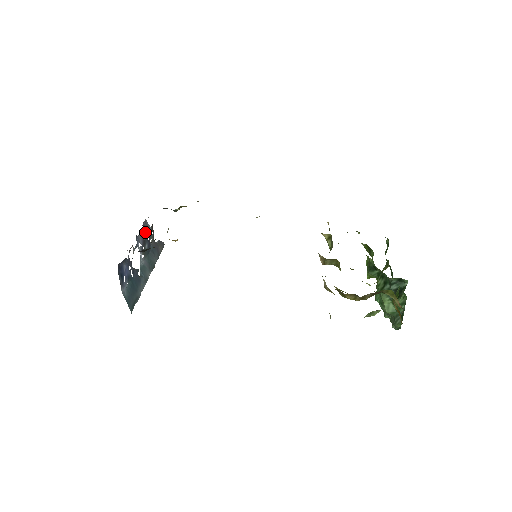
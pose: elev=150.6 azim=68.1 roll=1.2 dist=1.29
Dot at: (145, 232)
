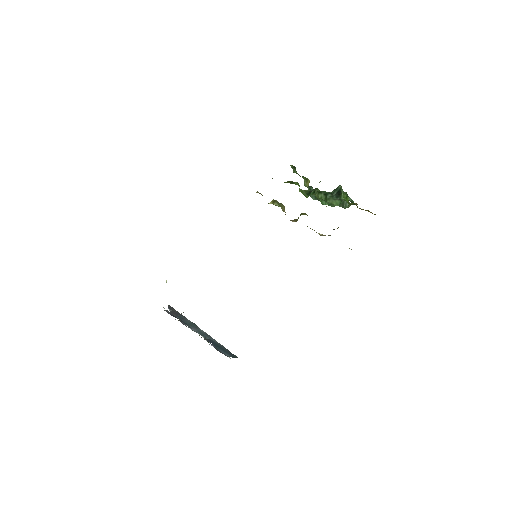
Dot at: occluded
